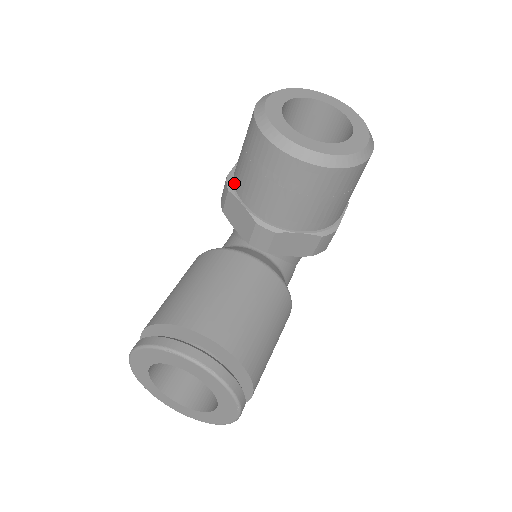
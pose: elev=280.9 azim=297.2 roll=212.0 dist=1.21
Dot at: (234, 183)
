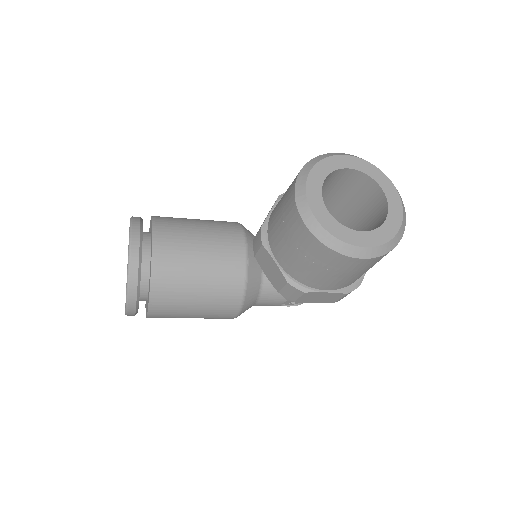
Dot at: occluded
